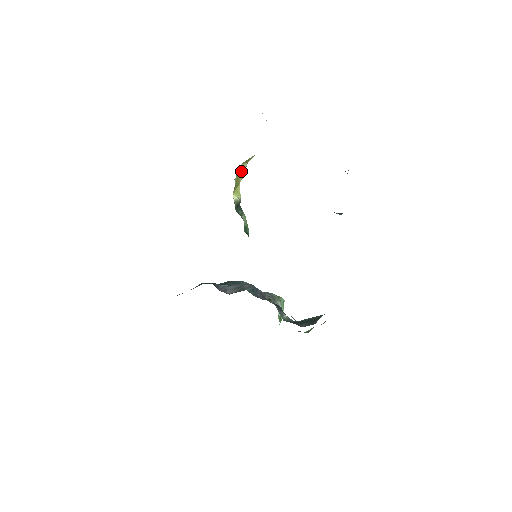
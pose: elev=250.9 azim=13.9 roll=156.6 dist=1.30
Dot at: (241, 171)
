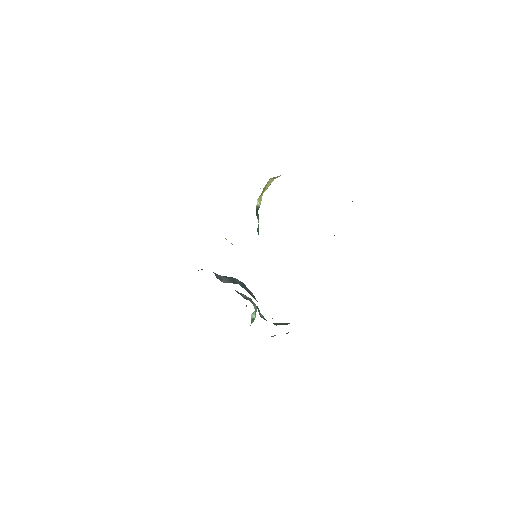
Dot at: (268, 184)
